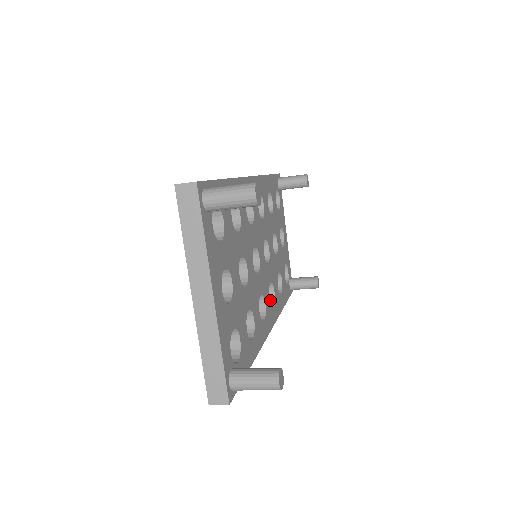
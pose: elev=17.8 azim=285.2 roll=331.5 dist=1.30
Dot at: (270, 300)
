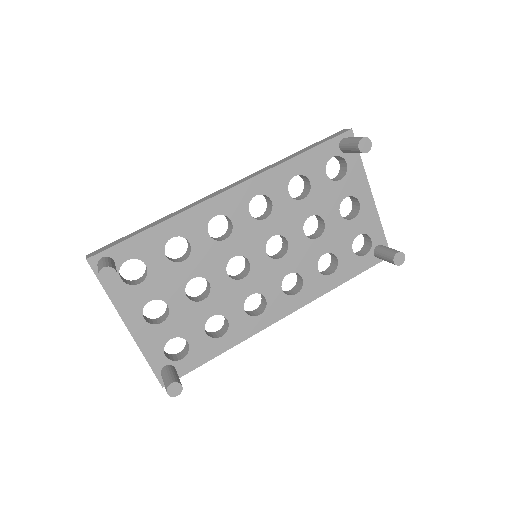
Dot at: (300, 285)
